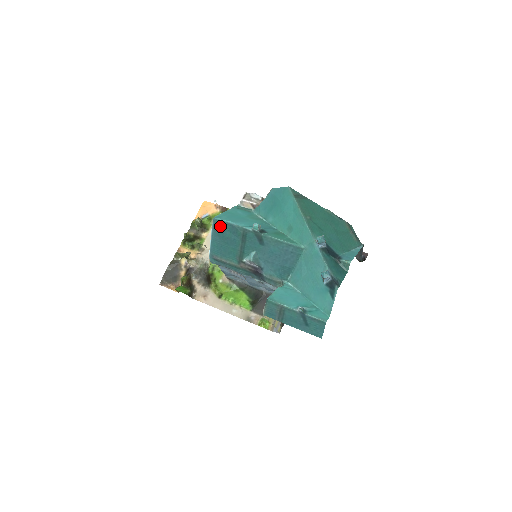
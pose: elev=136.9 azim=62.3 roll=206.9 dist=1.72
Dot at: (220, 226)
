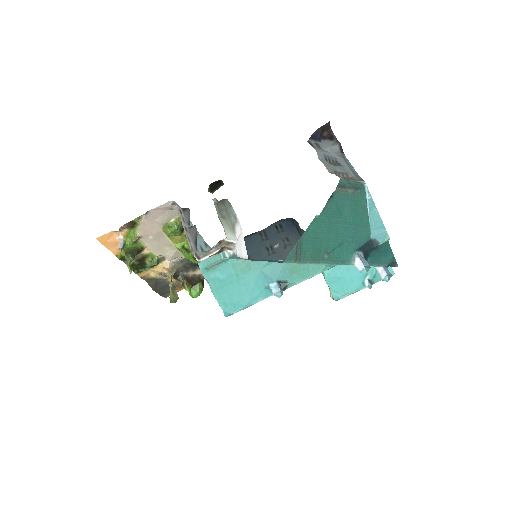
Dot at: occluded
